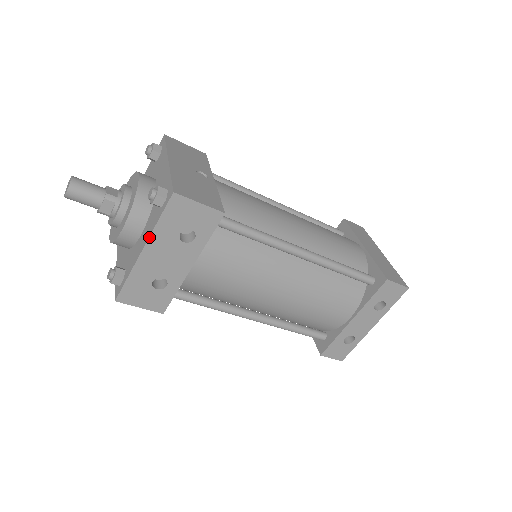
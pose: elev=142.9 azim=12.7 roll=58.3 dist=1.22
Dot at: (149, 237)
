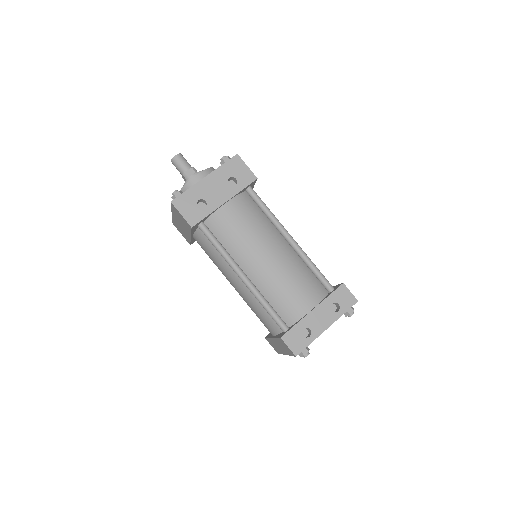
Dot at: (213, 171)
